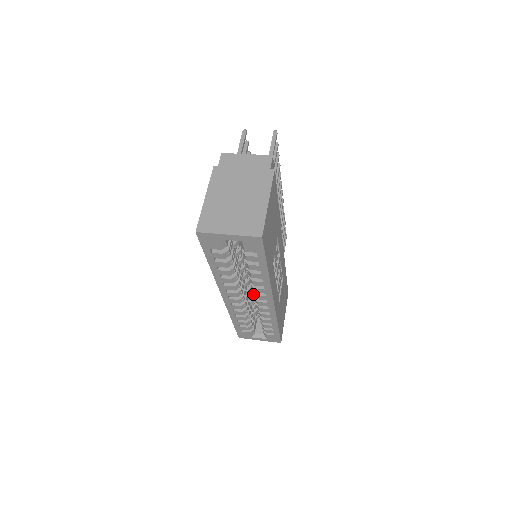
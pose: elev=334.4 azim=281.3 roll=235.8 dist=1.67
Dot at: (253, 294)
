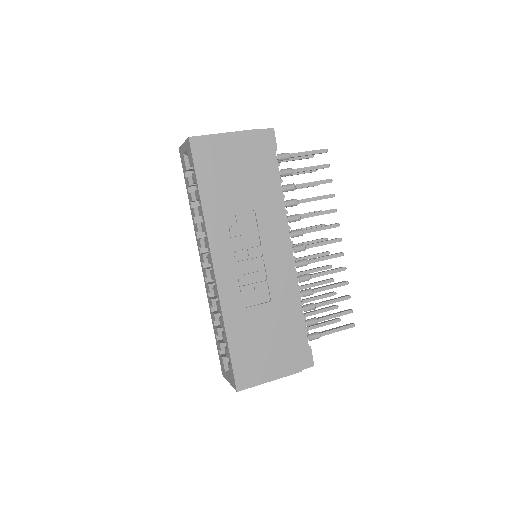
Dot at: occluded
